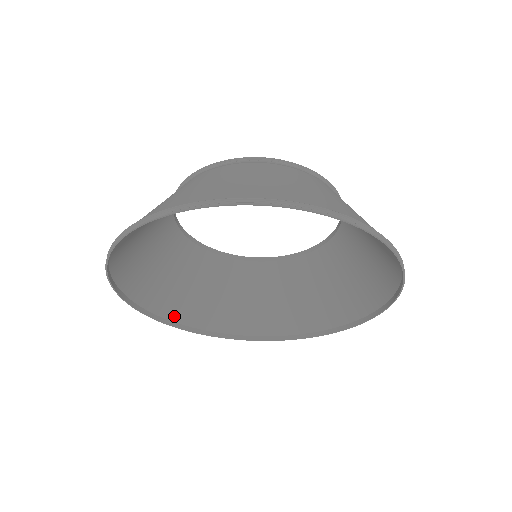
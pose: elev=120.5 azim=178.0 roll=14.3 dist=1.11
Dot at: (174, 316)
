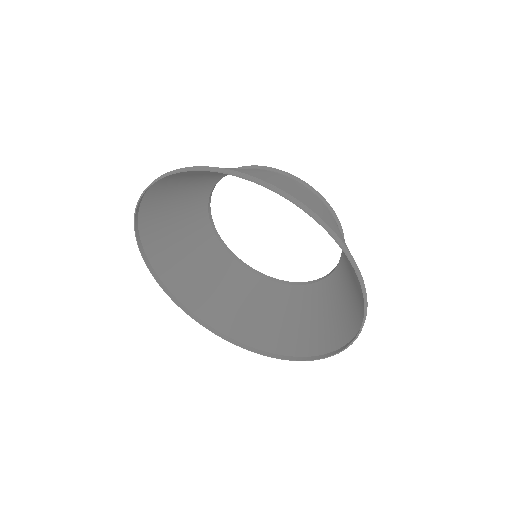
Dot at: (150, 251)
